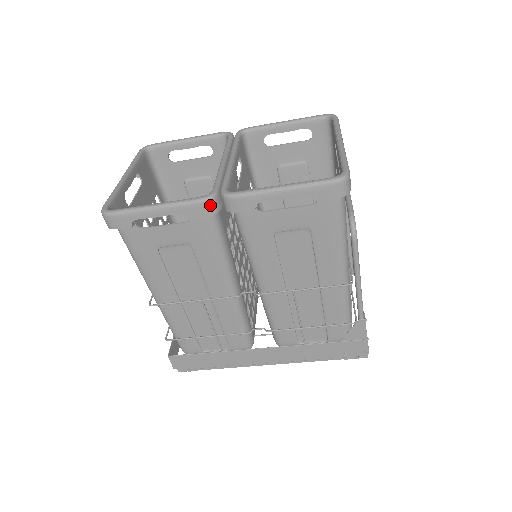
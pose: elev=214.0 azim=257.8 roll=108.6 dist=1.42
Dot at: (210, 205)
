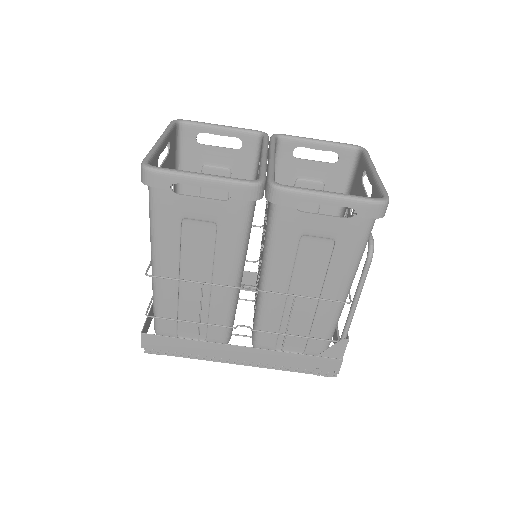
Dot at: (256, 190)
